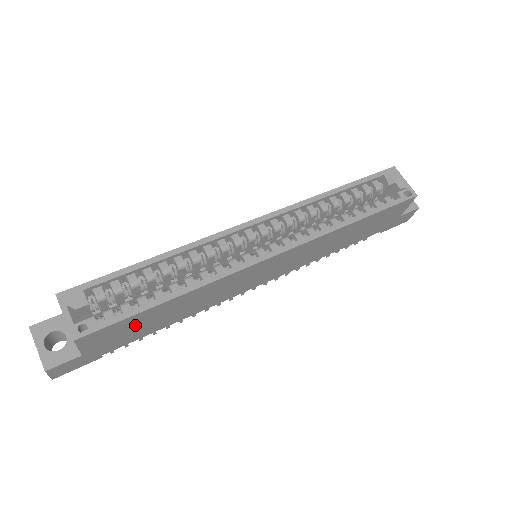
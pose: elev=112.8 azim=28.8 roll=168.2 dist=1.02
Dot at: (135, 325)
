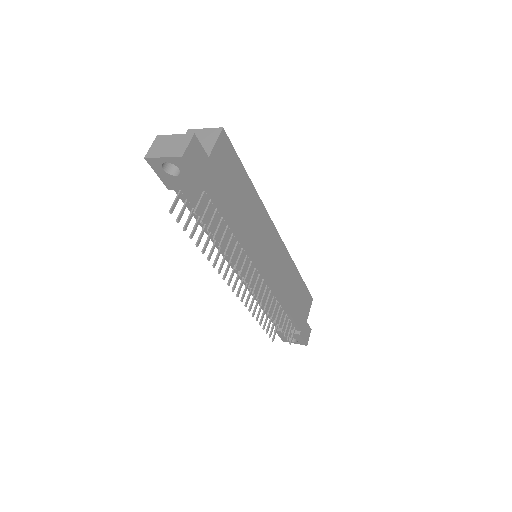
Dot at: (233, 178)
